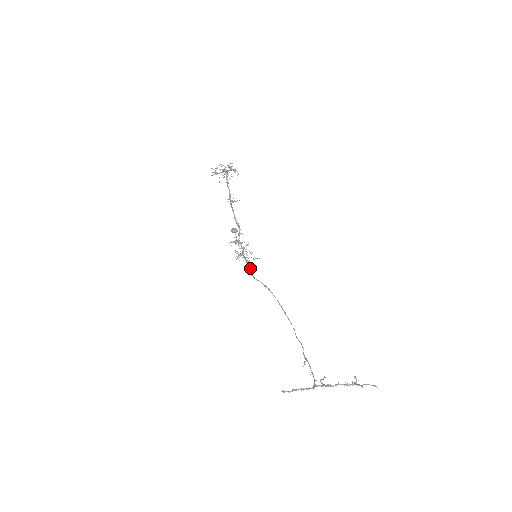
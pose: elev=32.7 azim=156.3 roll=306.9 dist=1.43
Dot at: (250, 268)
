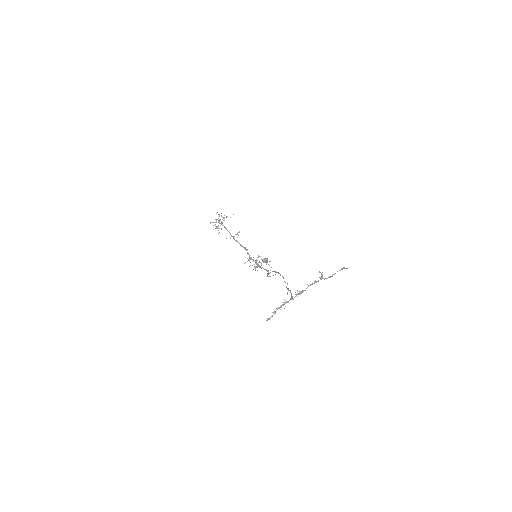
Dot at: (267, 271)
